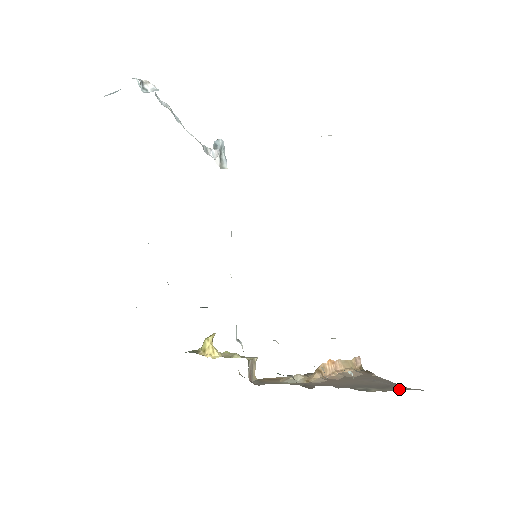
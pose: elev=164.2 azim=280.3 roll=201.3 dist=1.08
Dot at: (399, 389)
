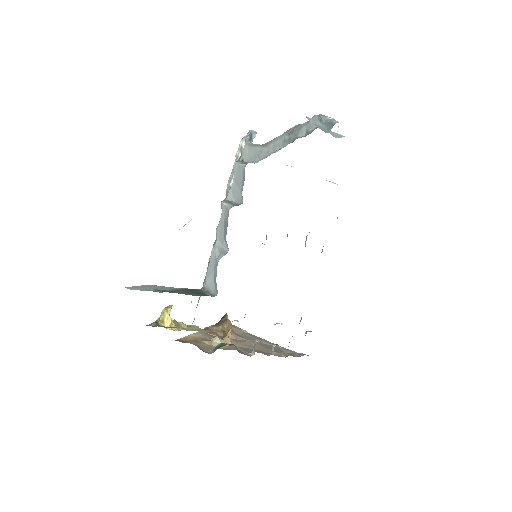
Dot at: (292, 353)
